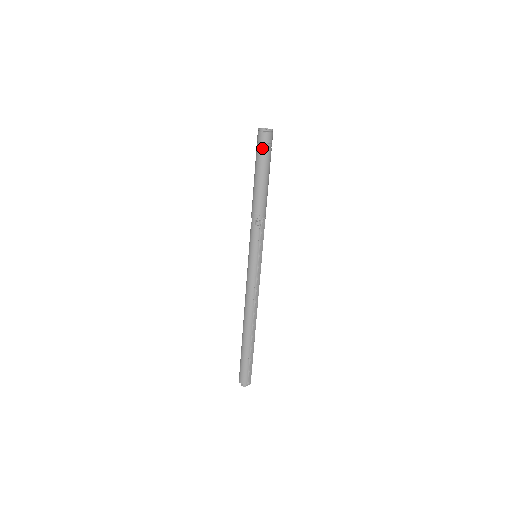
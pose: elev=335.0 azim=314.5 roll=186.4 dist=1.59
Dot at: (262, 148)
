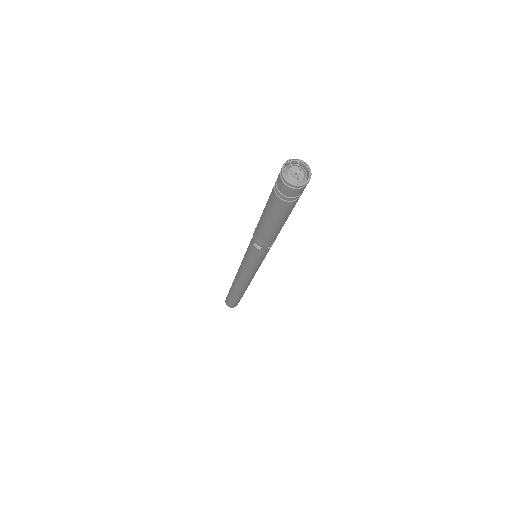
Dot at: (297, 199)
